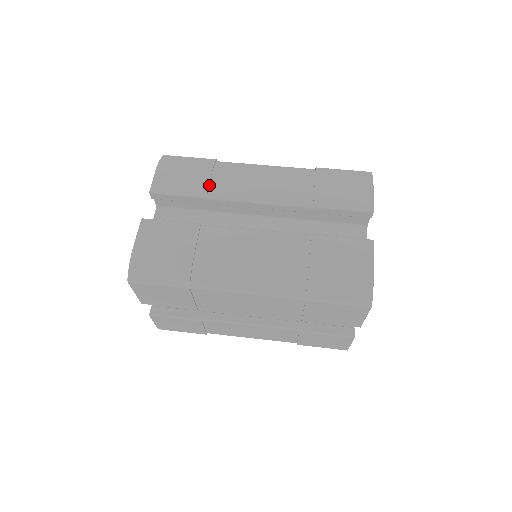
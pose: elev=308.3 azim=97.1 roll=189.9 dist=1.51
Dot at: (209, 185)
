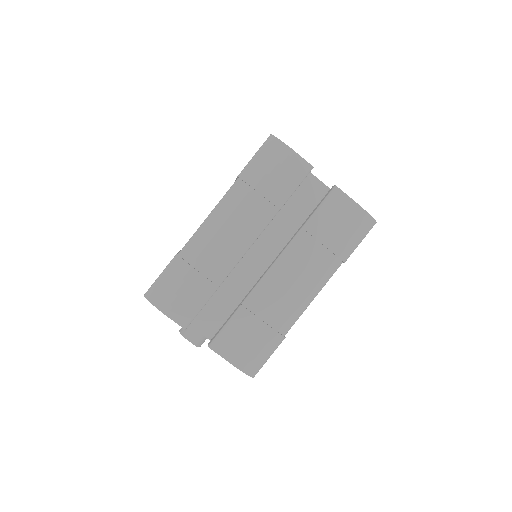
Dot at: (207, 278)
